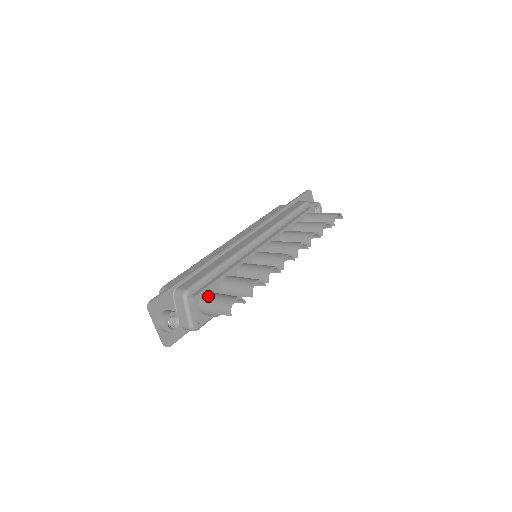
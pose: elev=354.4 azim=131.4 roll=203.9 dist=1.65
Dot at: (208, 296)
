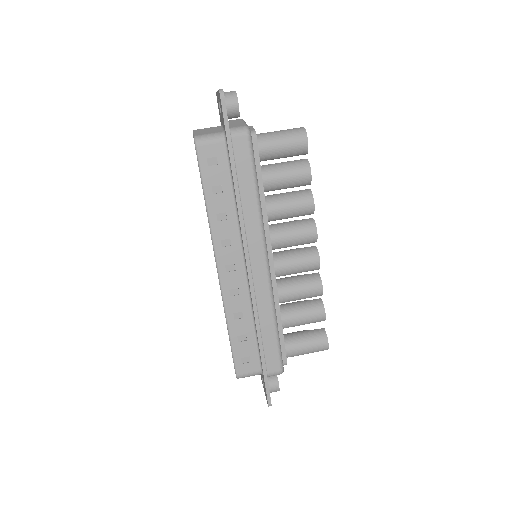
Dot at: (295, 353)
